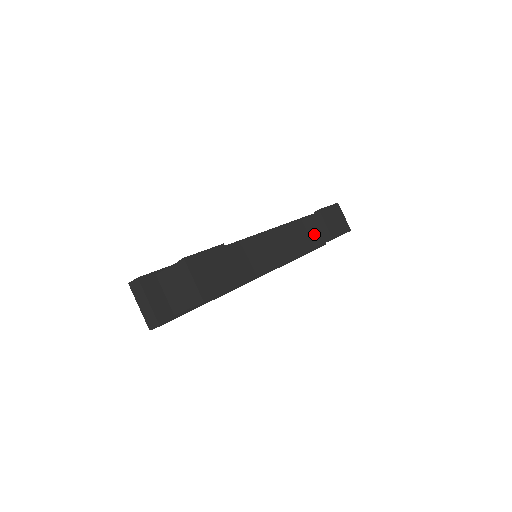
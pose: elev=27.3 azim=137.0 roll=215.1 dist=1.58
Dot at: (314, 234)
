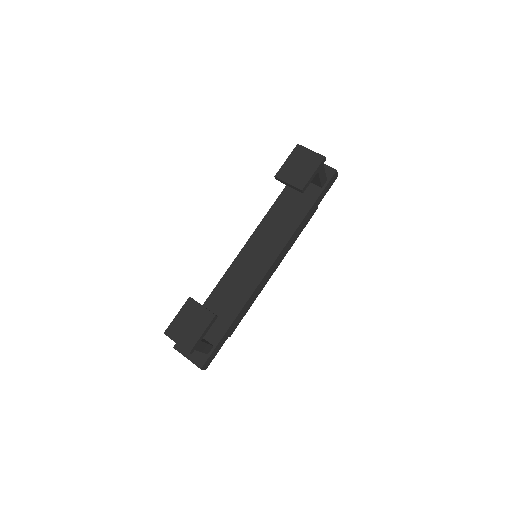
Dot at: occluded
